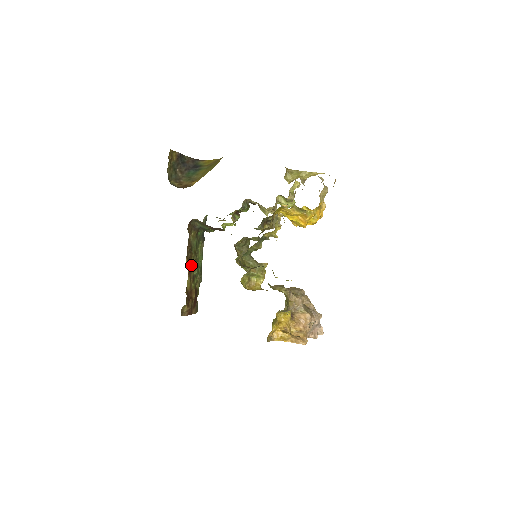
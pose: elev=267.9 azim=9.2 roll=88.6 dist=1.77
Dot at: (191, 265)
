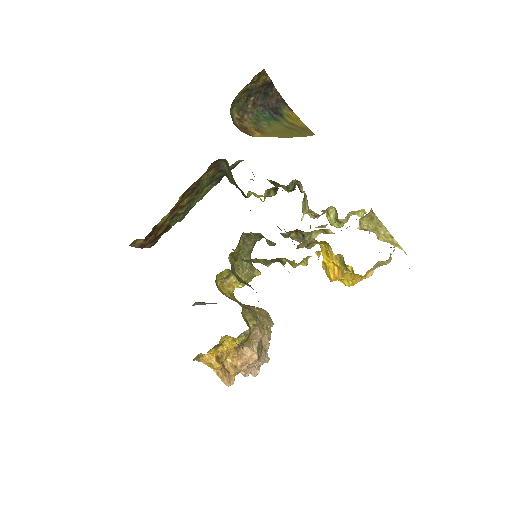
Dot at: (182, 202)
